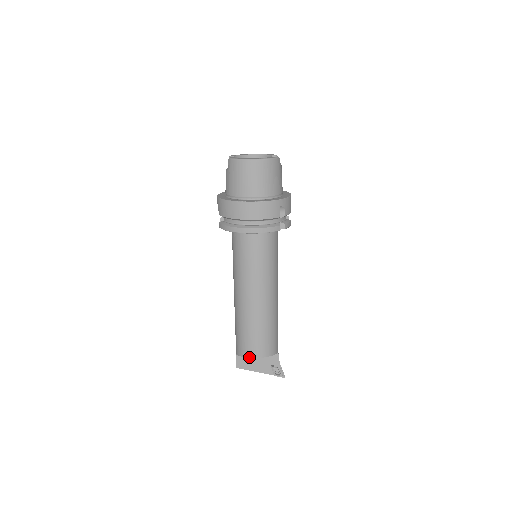
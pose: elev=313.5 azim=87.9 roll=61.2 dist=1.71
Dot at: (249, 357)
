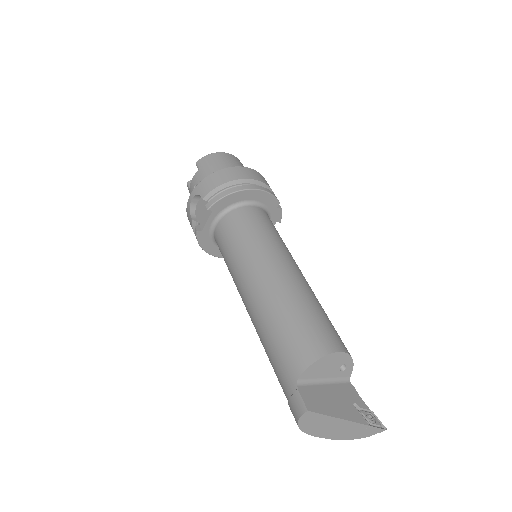
Dot at: (325, 354)
